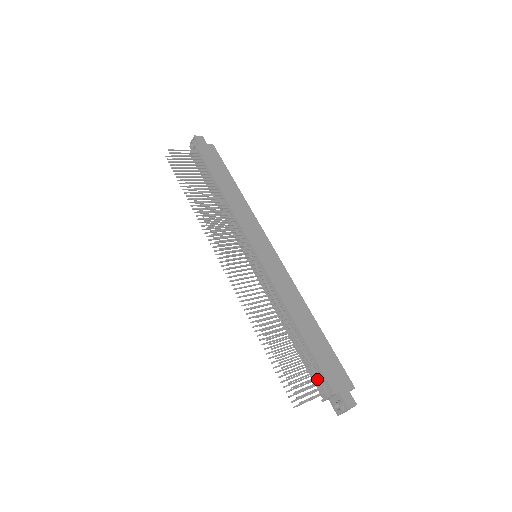
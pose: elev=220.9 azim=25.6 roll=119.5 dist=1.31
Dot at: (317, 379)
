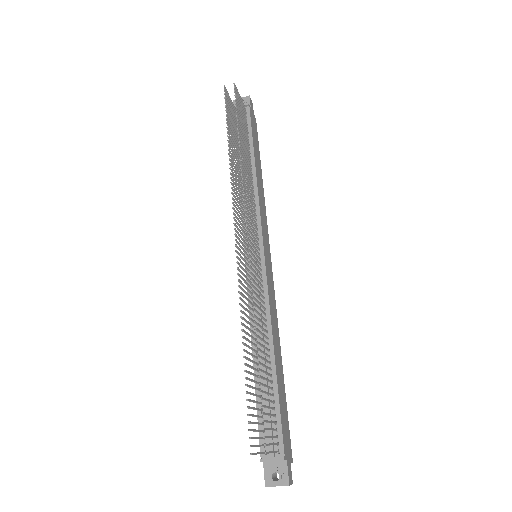
Dot at: (270, 431)
